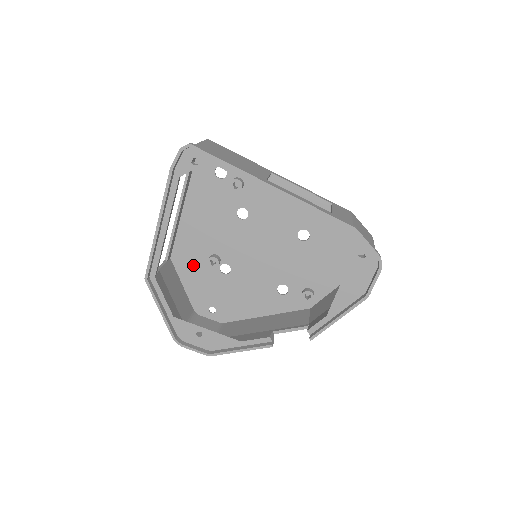
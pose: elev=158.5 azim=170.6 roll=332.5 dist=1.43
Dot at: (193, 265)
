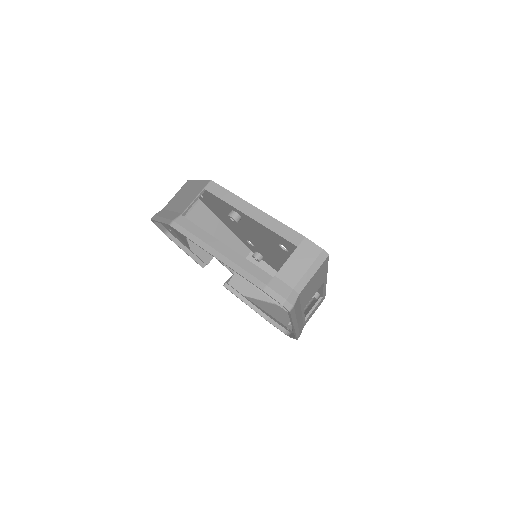
Dot at: occluded
